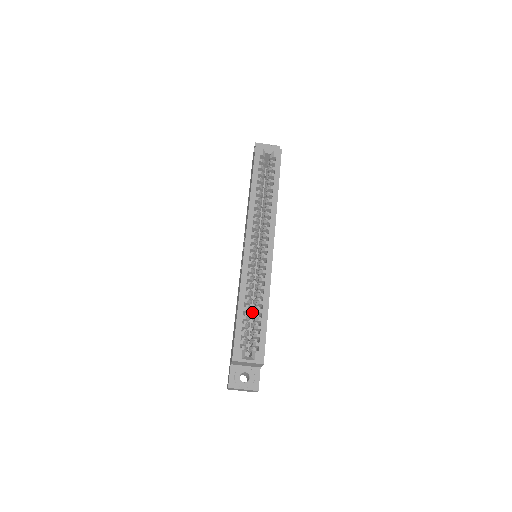
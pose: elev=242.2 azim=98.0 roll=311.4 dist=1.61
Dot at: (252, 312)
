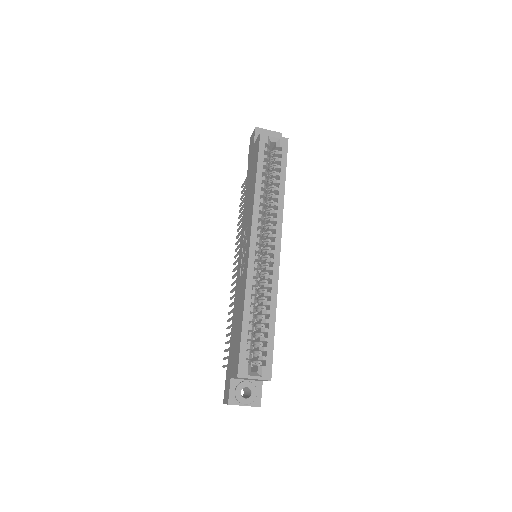
Dot at: occluded
